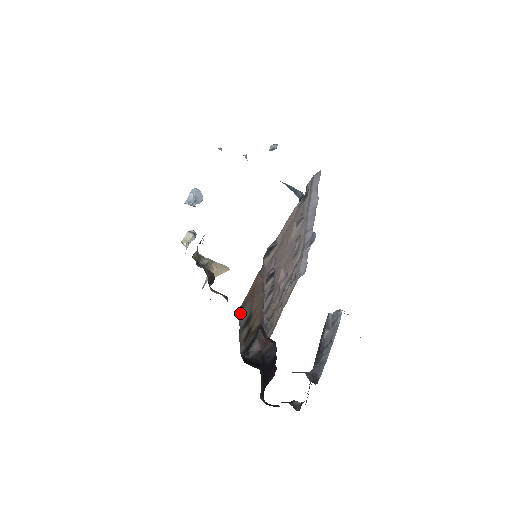
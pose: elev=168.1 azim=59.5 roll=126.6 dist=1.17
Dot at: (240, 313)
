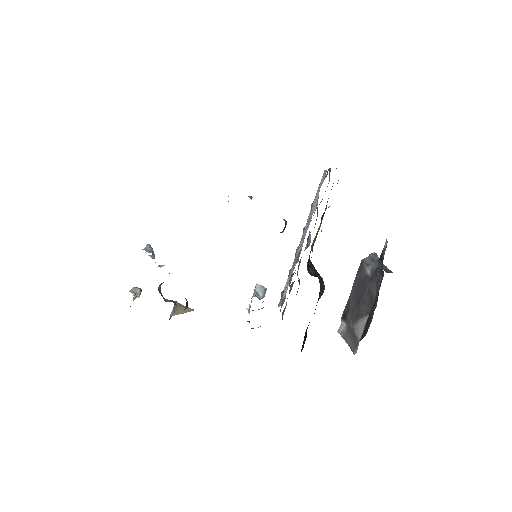
Dot at: occluded
